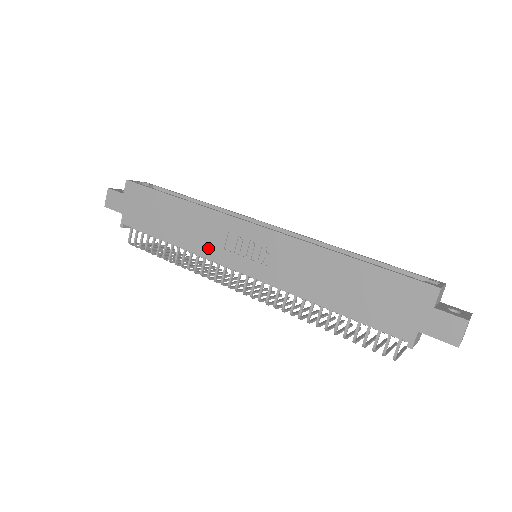
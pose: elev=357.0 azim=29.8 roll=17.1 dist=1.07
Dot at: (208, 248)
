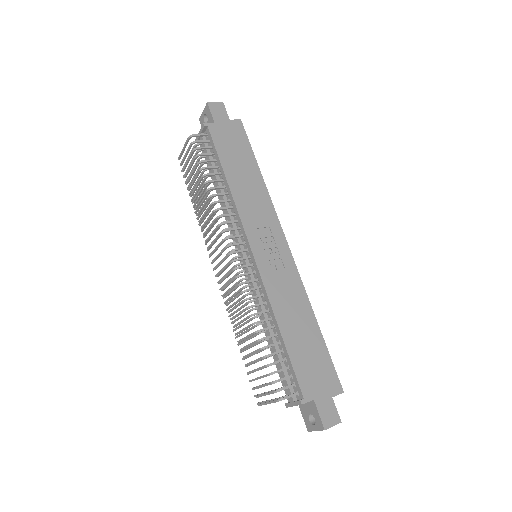
Dot at: (248, 215)
